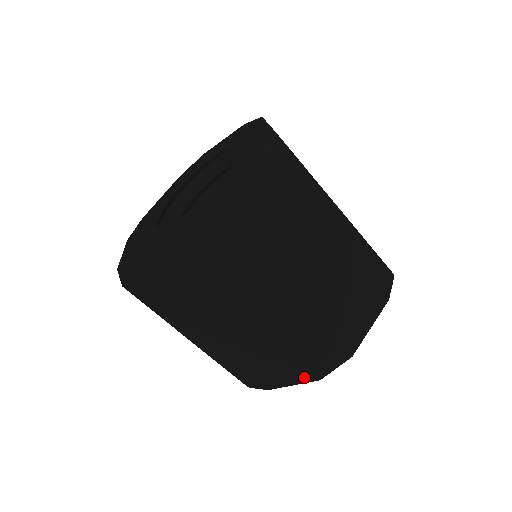
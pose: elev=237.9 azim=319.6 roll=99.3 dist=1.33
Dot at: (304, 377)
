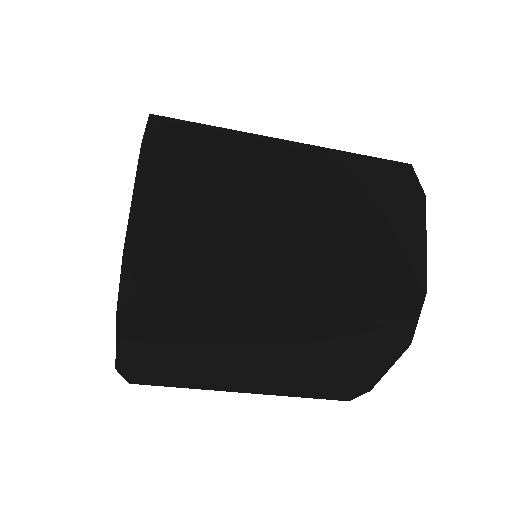
Dot at: occluded
